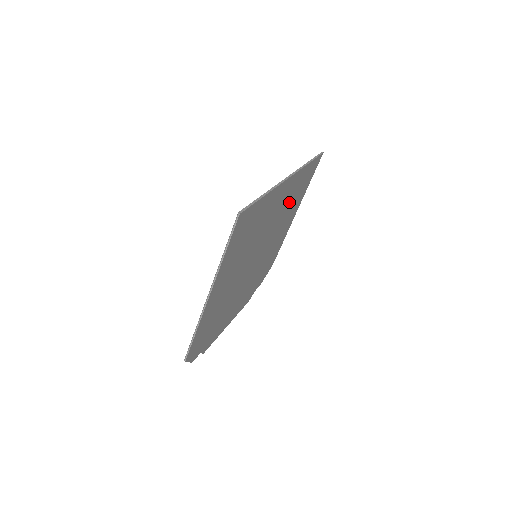
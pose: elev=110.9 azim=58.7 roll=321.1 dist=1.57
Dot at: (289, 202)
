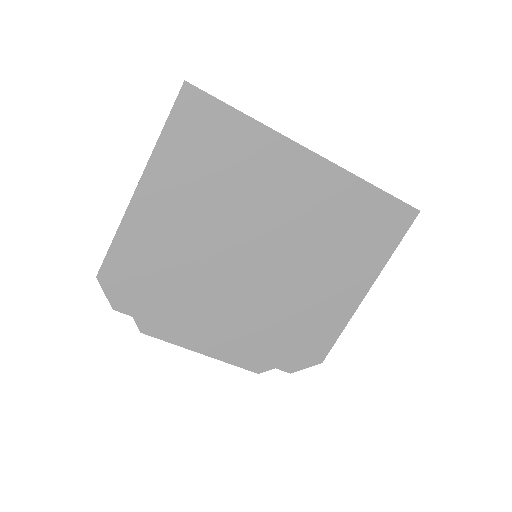
Dot at: (331, 224)
